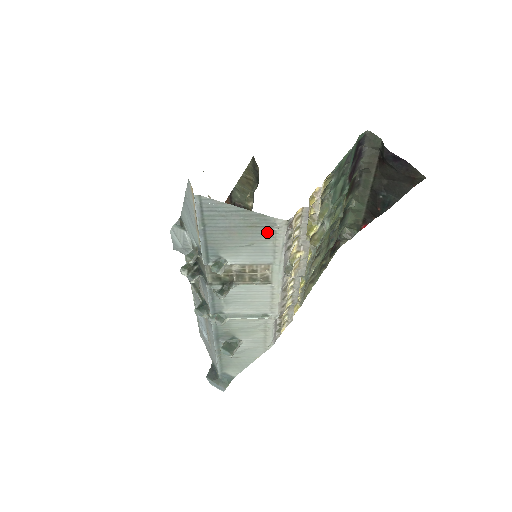
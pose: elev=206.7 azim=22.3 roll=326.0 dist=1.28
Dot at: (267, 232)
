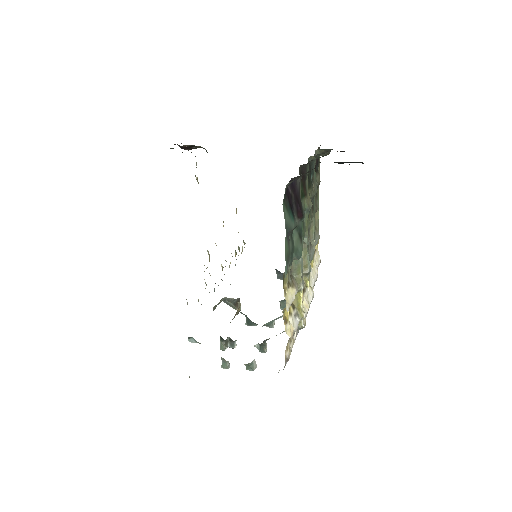
Dot at: occluded
